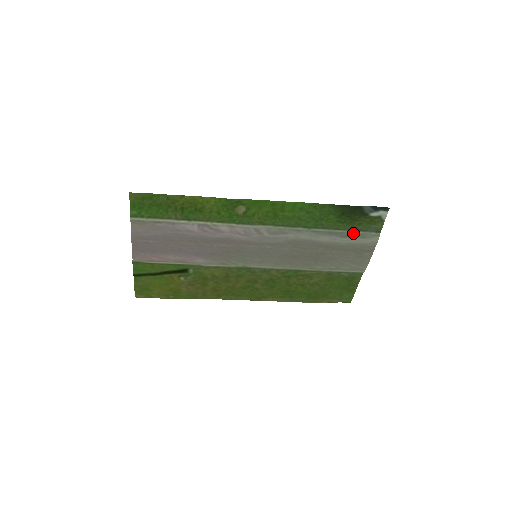
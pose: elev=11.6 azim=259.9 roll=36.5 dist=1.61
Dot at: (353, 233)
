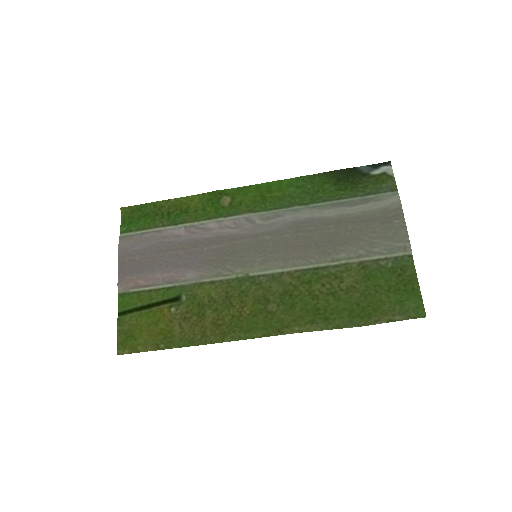
Dot at: (363, 199)
